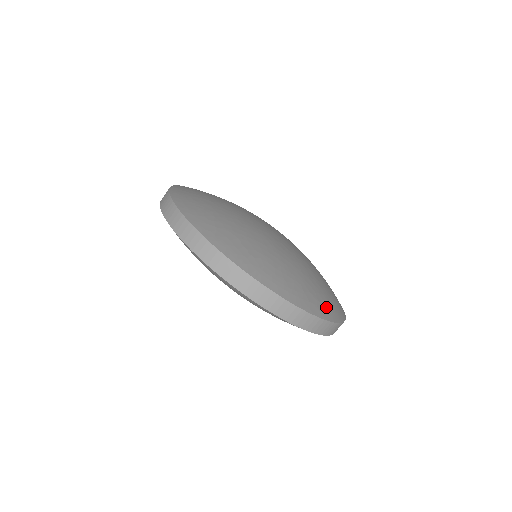
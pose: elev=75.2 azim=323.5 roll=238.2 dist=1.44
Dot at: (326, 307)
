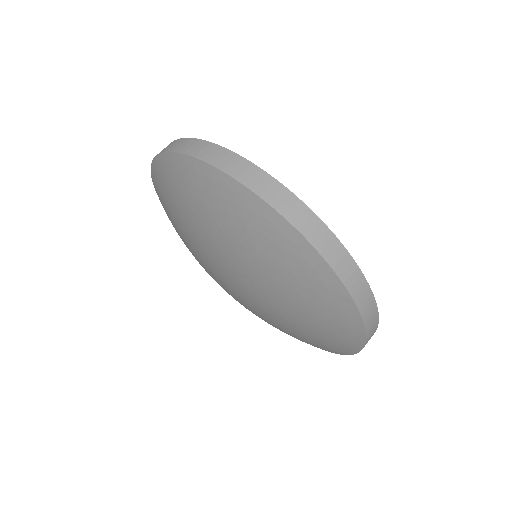
Dot at: occluded
